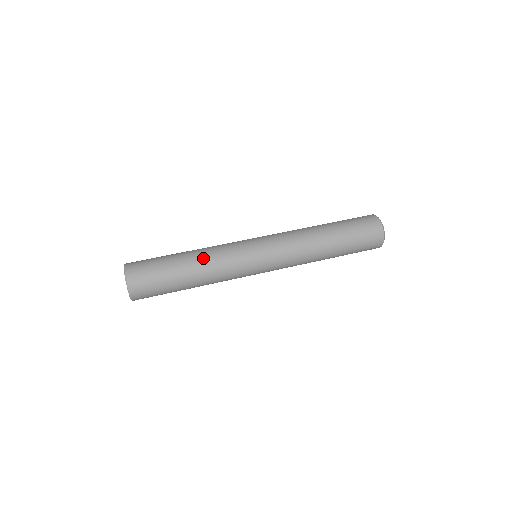
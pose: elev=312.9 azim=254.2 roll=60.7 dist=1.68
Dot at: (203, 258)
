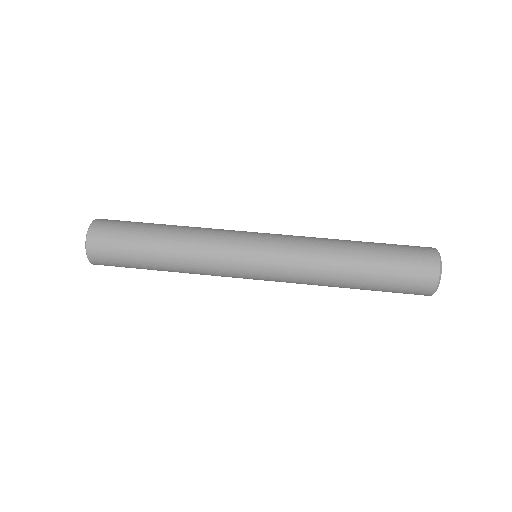
Dot at: (184, 236)
